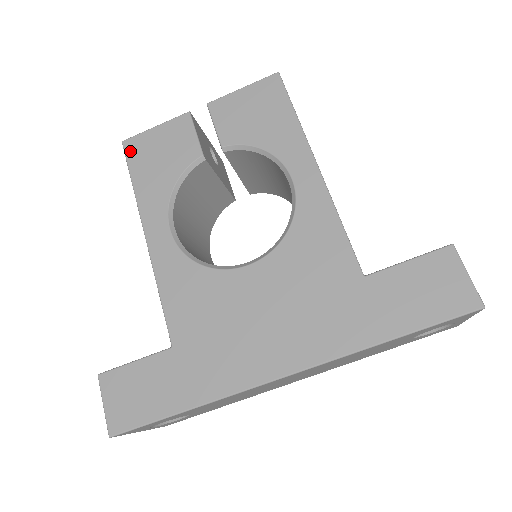
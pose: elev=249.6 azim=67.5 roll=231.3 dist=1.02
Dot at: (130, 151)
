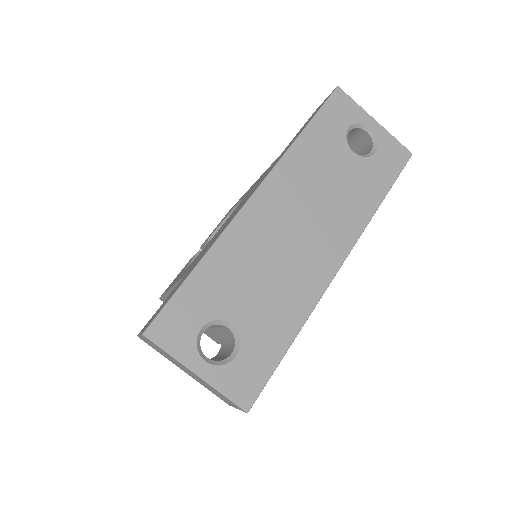
Dot at: occluded
